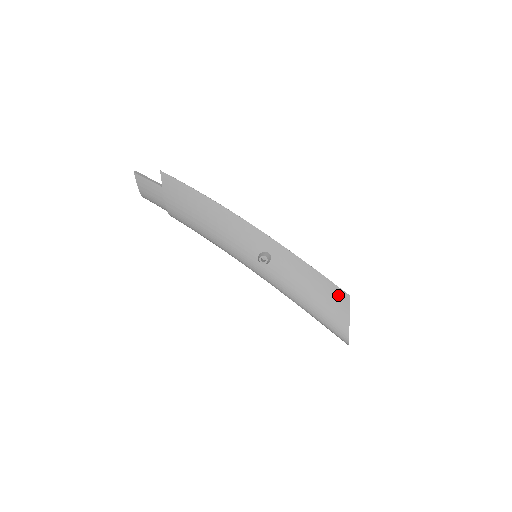
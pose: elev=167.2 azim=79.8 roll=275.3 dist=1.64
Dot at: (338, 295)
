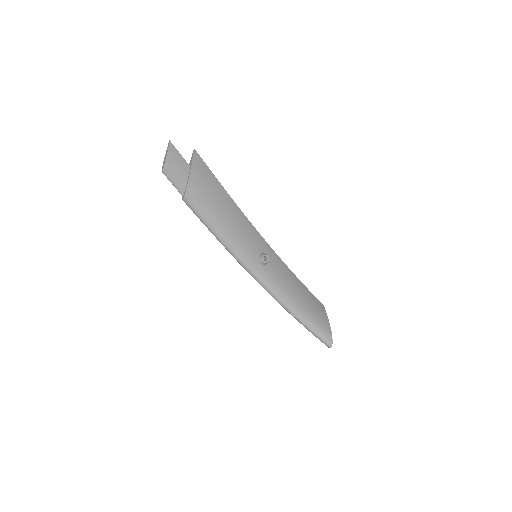
Dot at: (317, 303)
